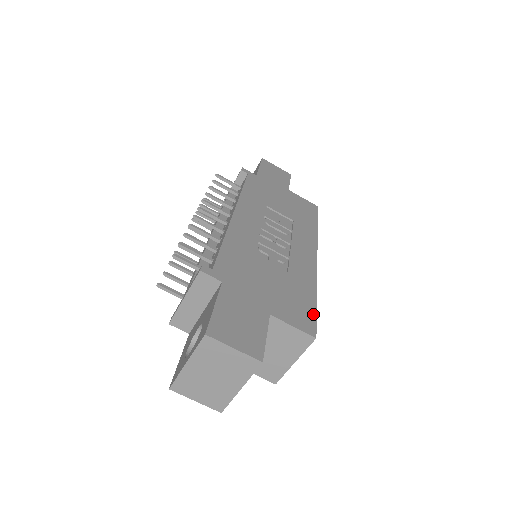
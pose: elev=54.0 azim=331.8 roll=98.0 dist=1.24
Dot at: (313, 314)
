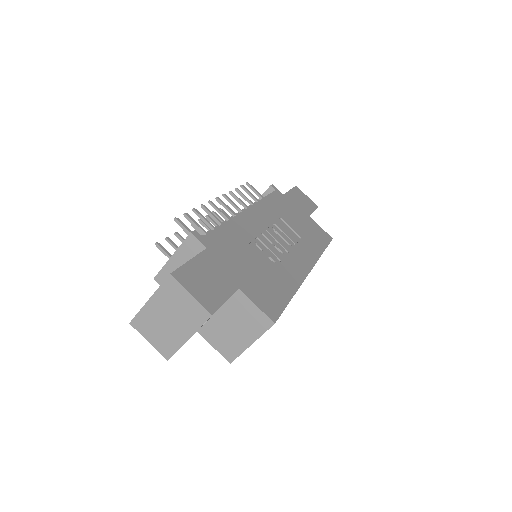
Dot at: (282, 306)
